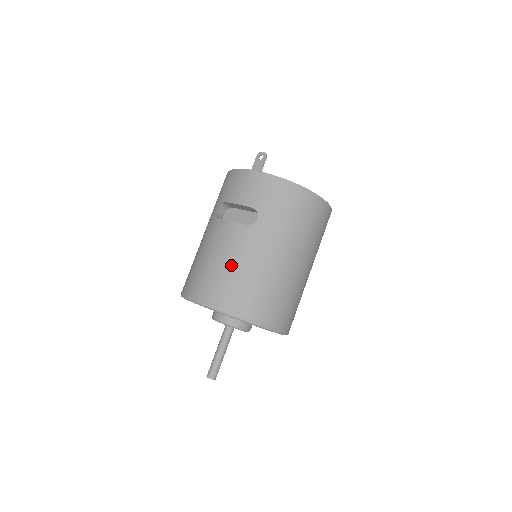
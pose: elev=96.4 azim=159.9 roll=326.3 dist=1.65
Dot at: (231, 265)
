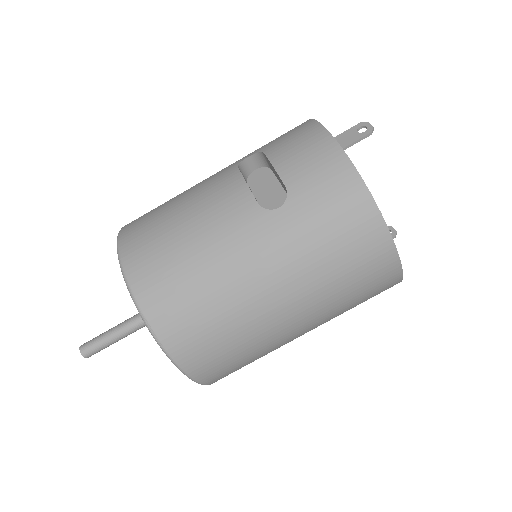
Dot at: (193, 240)
